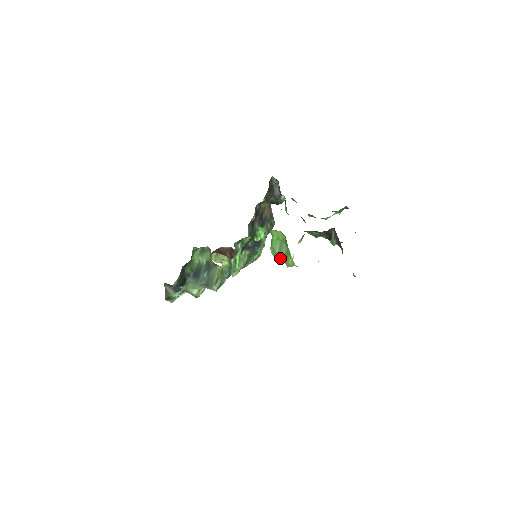
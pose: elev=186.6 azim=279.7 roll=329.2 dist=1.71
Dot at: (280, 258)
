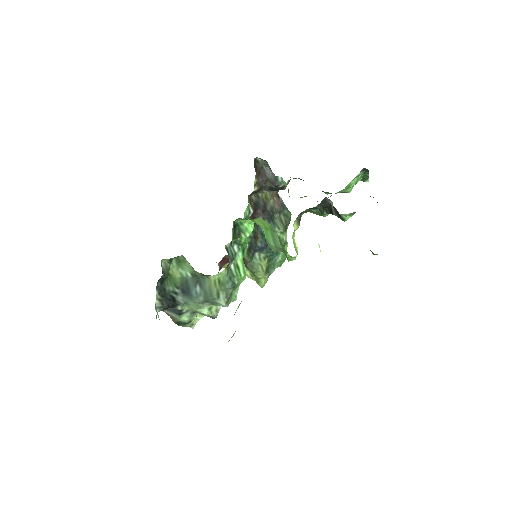
Dot at: (283, 252)
